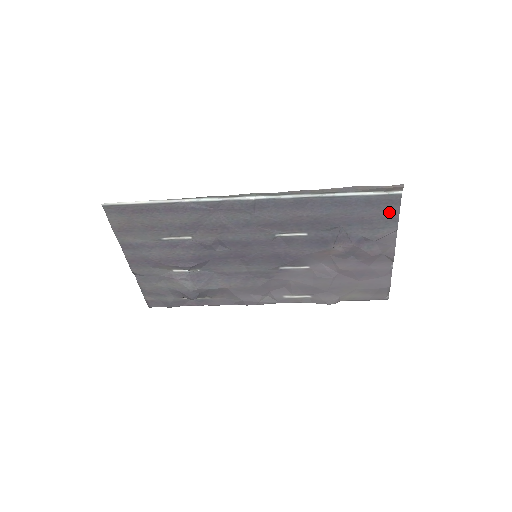
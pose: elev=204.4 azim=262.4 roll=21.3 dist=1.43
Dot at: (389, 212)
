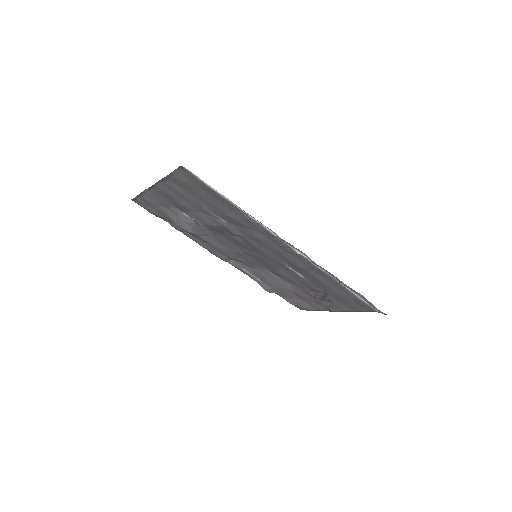
Dot at: (361, 308)
